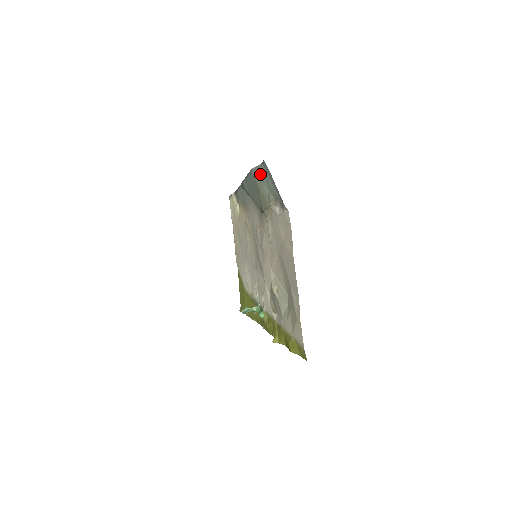
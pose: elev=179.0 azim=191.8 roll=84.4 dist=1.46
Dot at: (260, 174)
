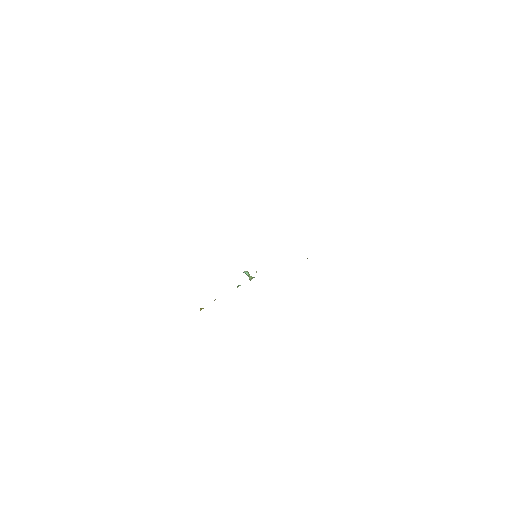
Dot at: occluded
